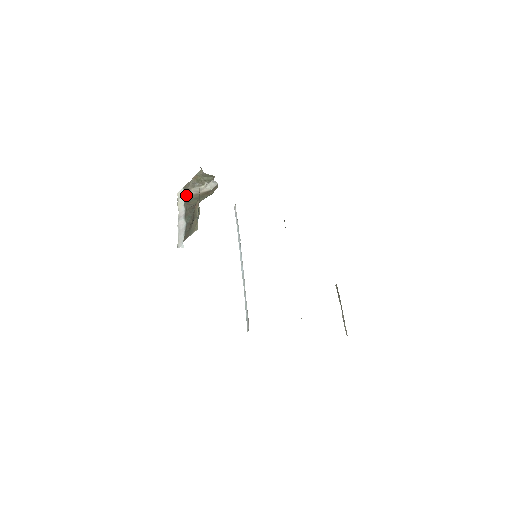
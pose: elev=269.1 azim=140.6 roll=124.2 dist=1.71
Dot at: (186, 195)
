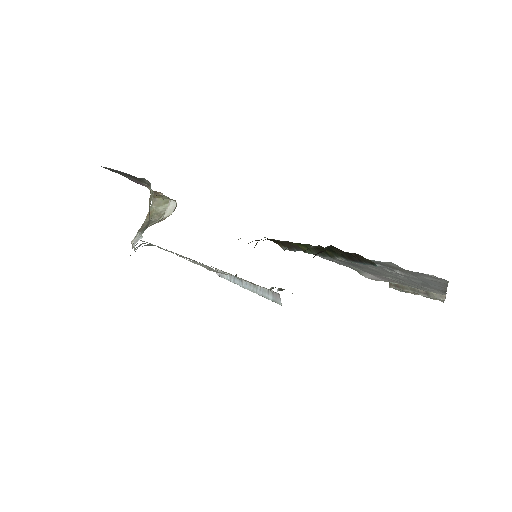
Dot at: occluded
